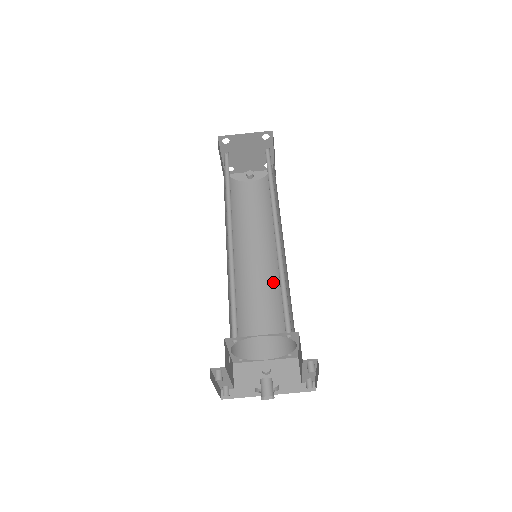
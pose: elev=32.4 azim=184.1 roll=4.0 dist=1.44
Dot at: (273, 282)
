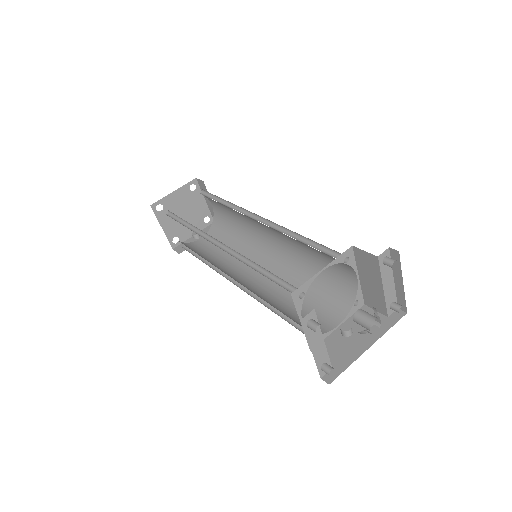
Dot at: (287, 274)
